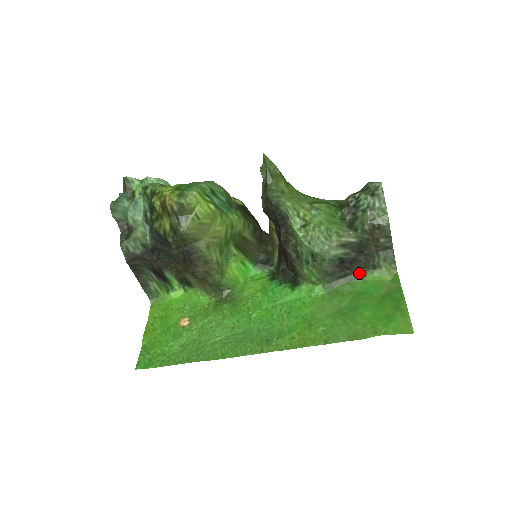
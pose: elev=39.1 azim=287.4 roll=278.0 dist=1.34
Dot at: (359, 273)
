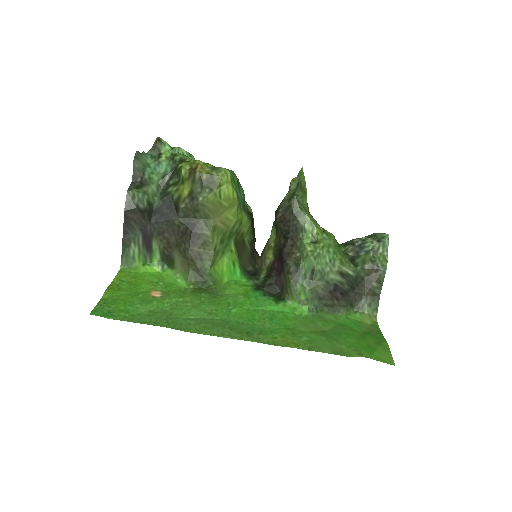
Dot at: (344, 308)
